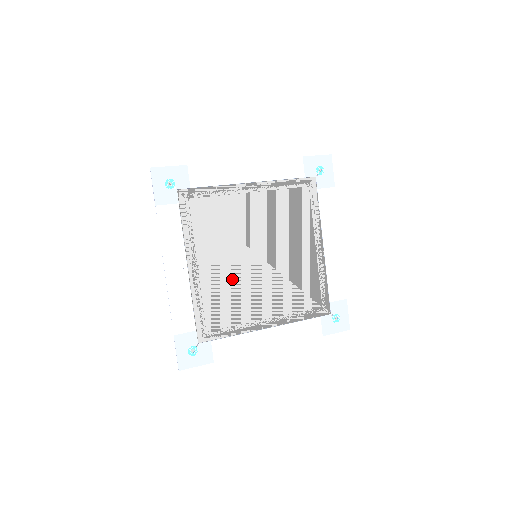
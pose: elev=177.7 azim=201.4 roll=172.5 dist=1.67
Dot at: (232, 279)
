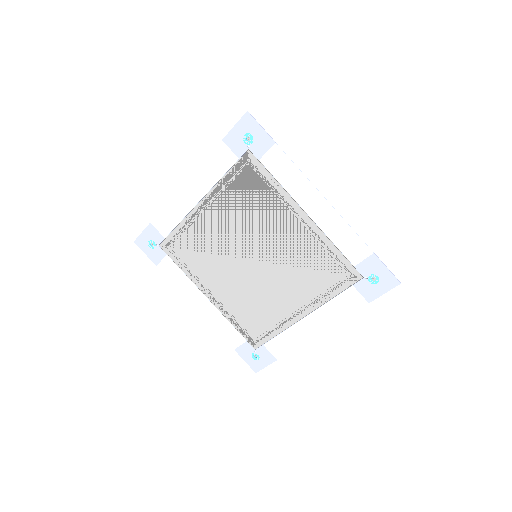
Dot at: (244, 291)
